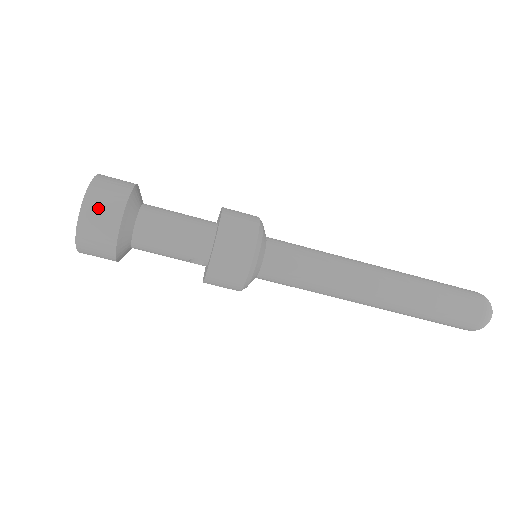
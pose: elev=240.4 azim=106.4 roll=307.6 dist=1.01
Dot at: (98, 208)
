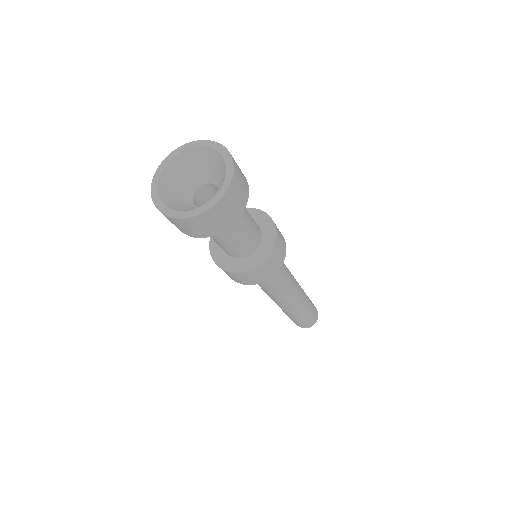
Dot at: (198, 225)
